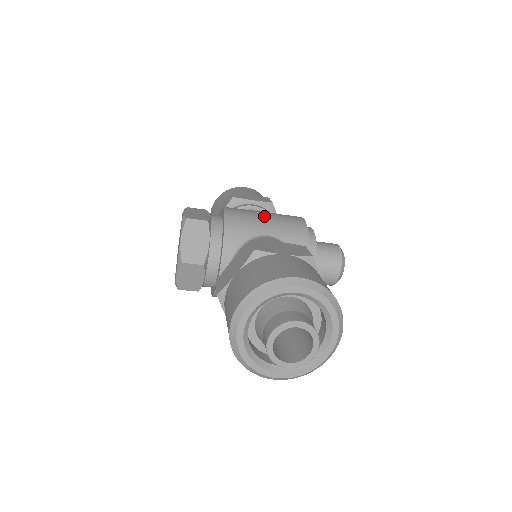
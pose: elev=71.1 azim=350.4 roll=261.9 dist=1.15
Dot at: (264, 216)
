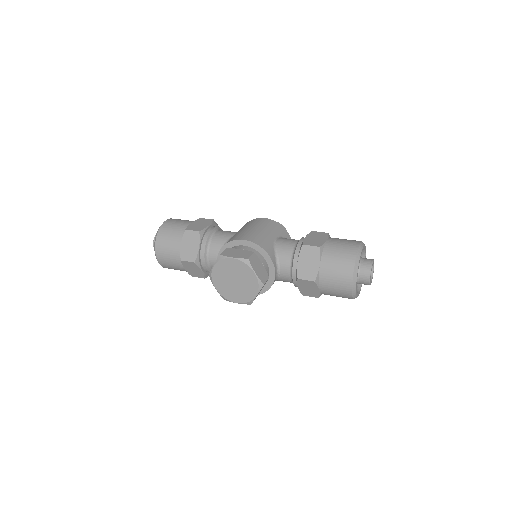
Dot at: (260, 230)
